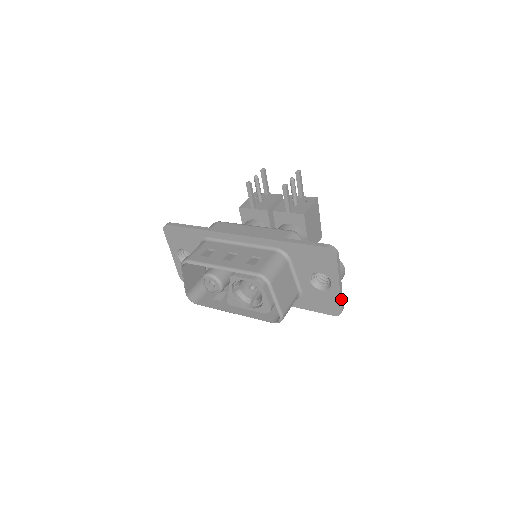
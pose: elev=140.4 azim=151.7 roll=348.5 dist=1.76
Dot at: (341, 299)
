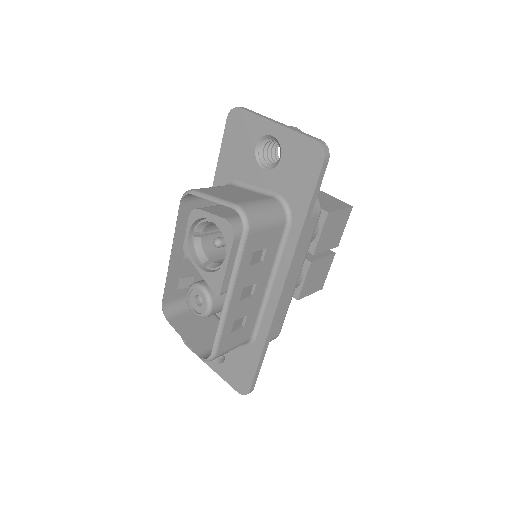
Dot at: (300, 133)
